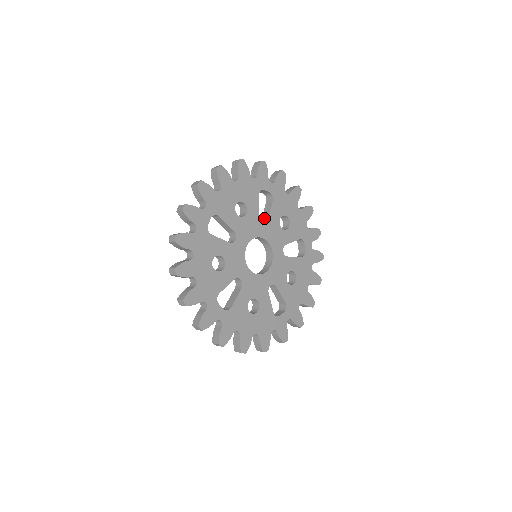
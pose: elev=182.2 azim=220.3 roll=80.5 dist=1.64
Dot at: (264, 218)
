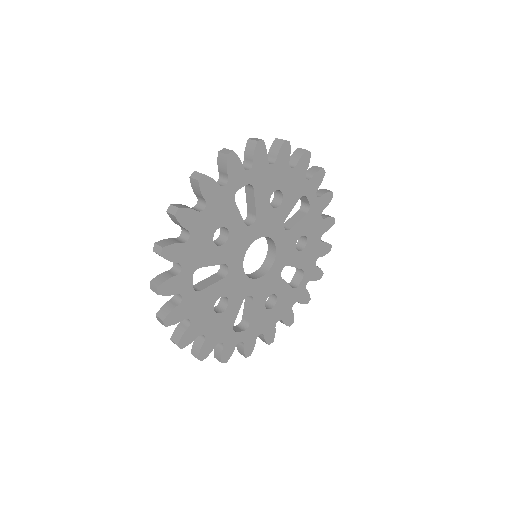
Dot at: (287, 225)
